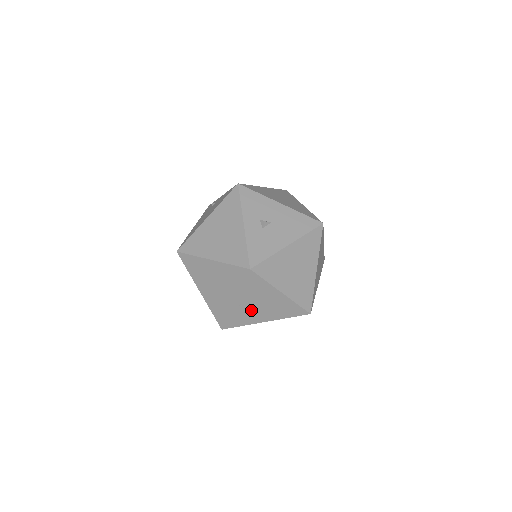
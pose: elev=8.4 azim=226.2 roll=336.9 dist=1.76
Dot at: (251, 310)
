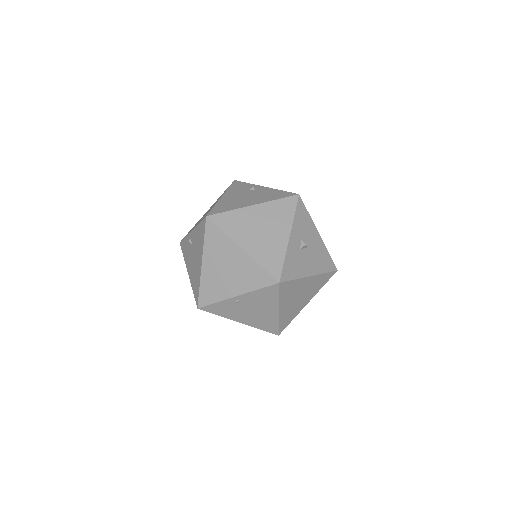
Dot at: (240, 309)
